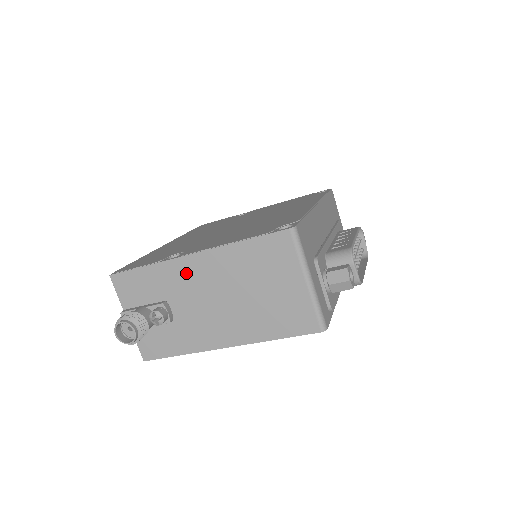
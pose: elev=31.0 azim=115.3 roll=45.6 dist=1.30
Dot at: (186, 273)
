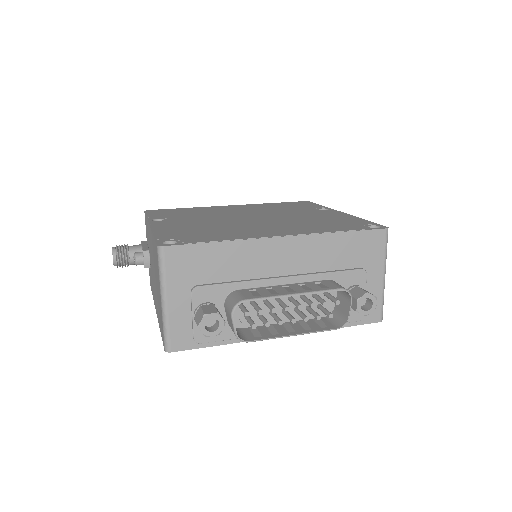
Dot at: occluded
